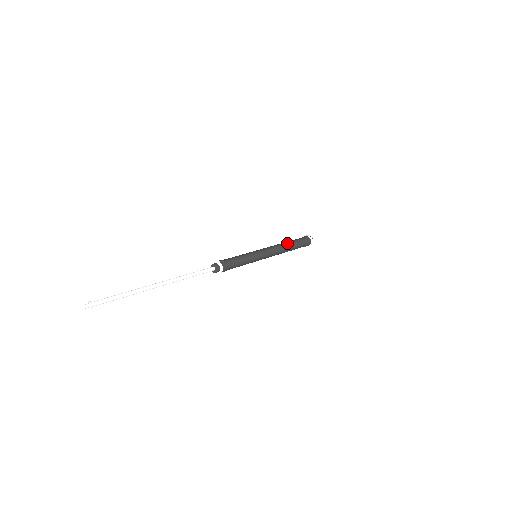
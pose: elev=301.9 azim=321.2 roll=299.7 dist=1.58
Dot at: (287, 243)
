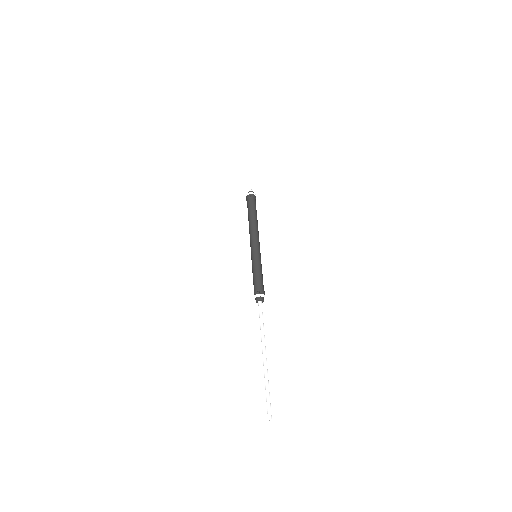
Dot at: (252, 220)
